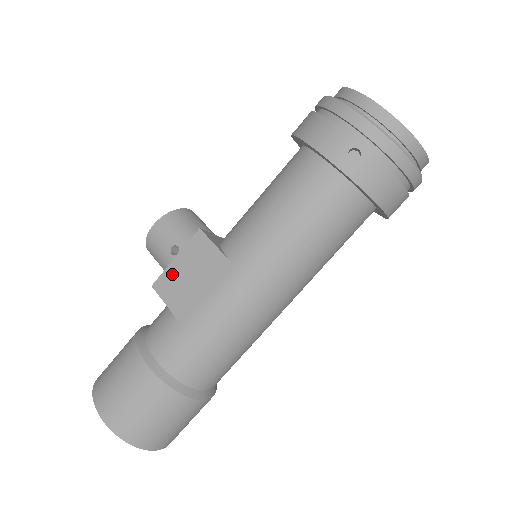
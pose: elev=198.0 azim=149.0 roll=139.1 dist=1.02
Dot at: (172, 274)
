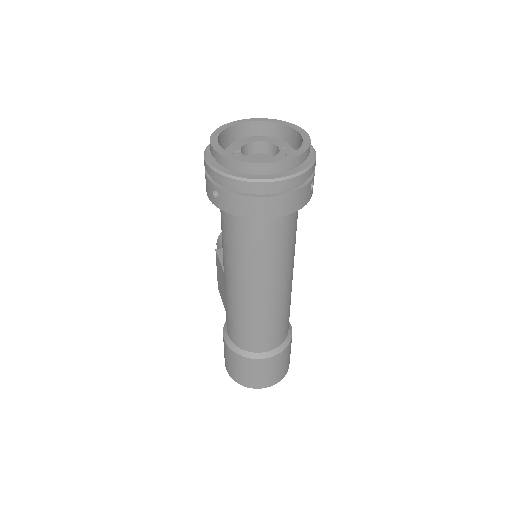
Dot at: (219, 281)
